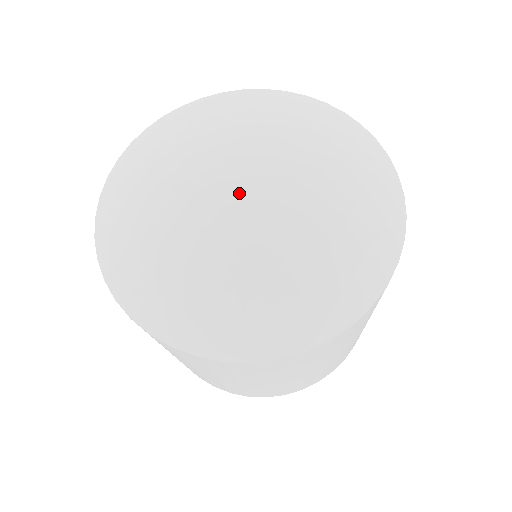
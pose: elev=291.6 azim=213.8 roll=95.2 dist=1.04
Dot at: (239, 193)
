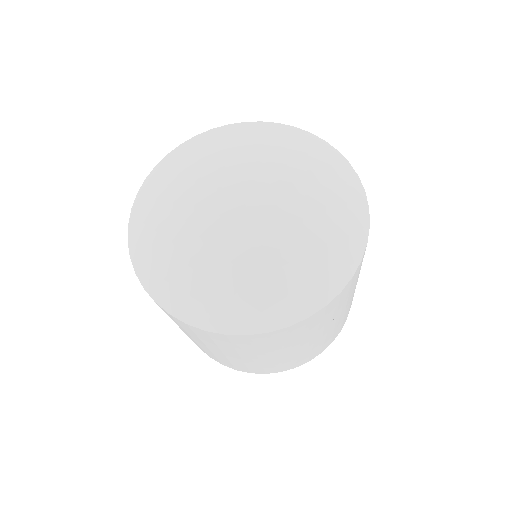
Dot at: (233, 205)
